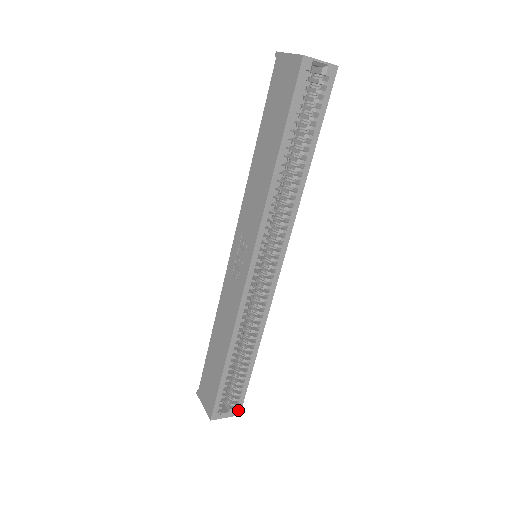
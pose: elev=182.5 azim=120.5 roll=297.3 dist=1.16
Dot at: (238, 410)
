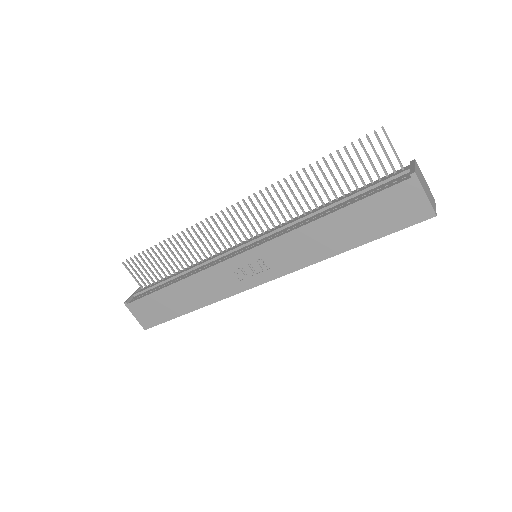
Dot at: occluded
